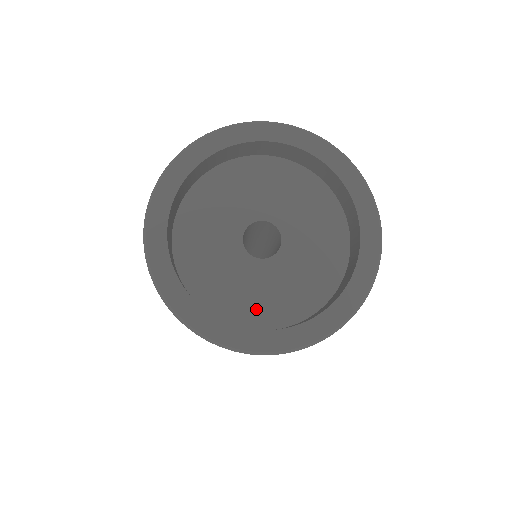
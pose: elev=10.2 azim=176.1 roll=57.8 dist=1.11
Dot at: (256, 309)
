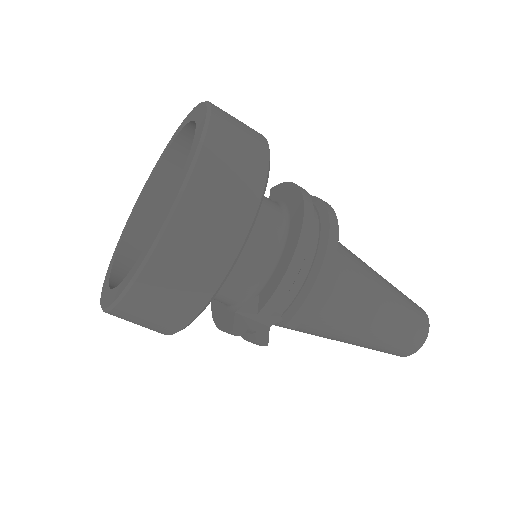
Dot at: occluded
